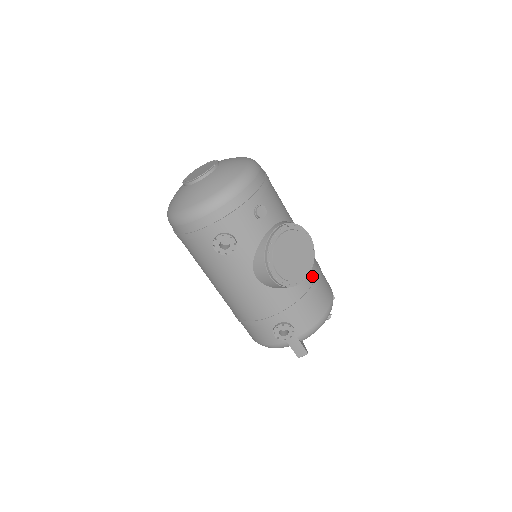
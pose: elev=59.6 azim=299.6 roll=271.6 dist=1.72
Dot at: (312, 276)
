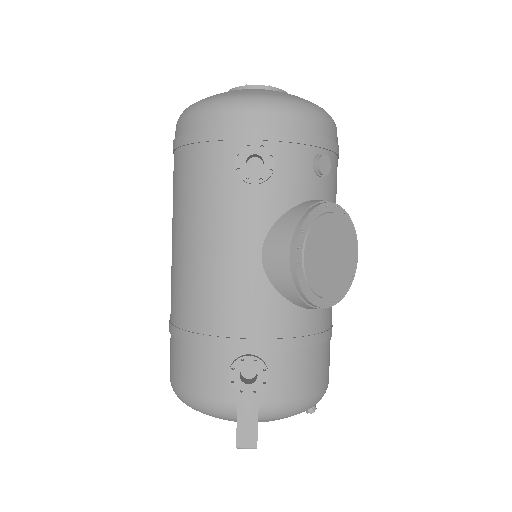
Dot at: (327, 321)
